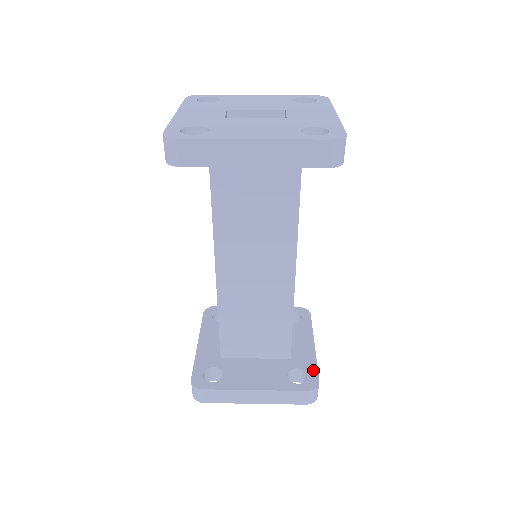
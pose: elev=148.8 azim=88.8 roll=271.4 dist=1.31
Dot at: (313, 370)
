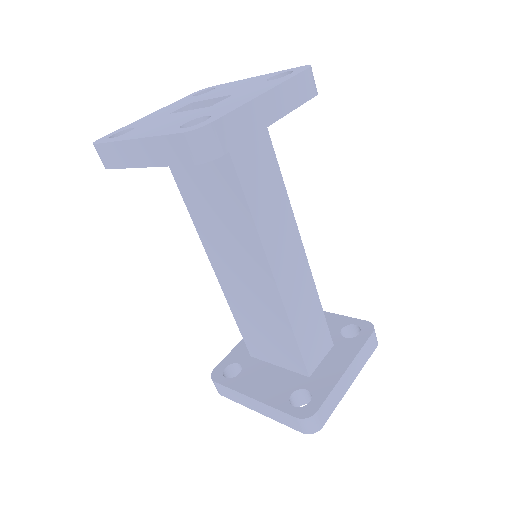
Dot at: (321, 397)
